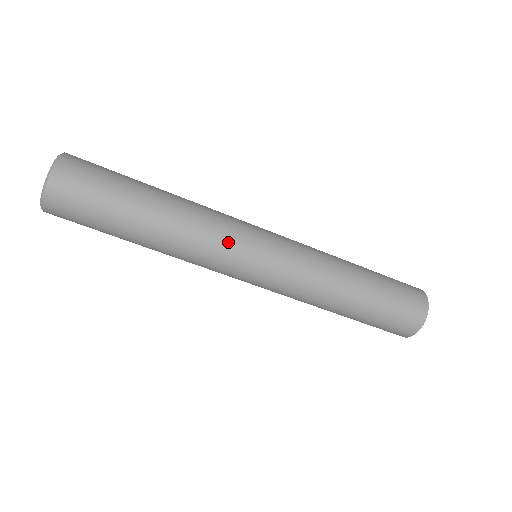
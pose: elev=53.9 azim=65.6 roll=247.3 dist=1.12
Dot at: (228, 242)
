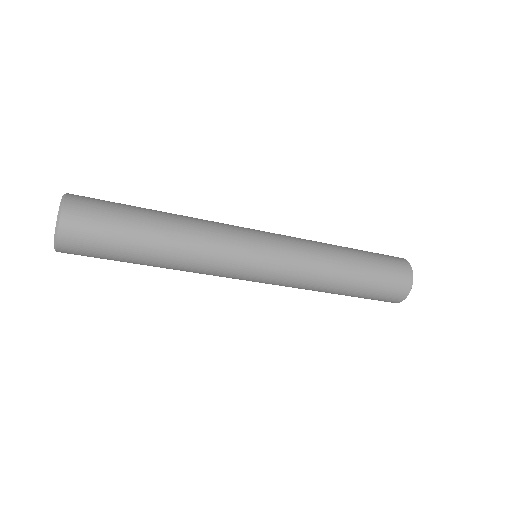
Dot at: (226, 271)
